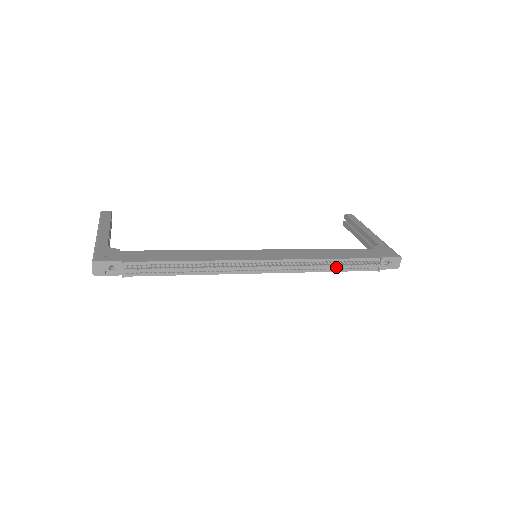
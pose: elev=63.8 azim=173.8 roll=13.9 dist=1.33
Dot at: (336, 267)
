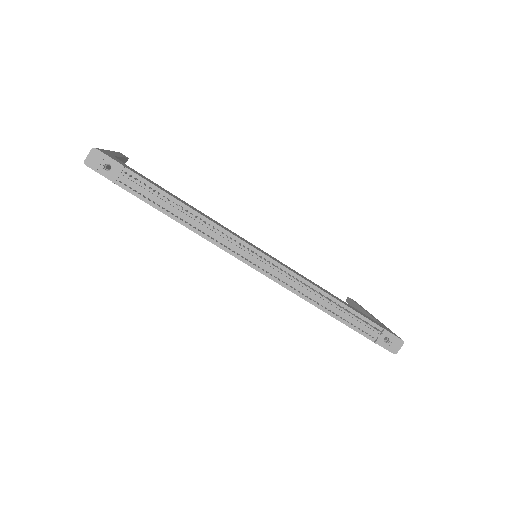
Dot at: (334, 311)
